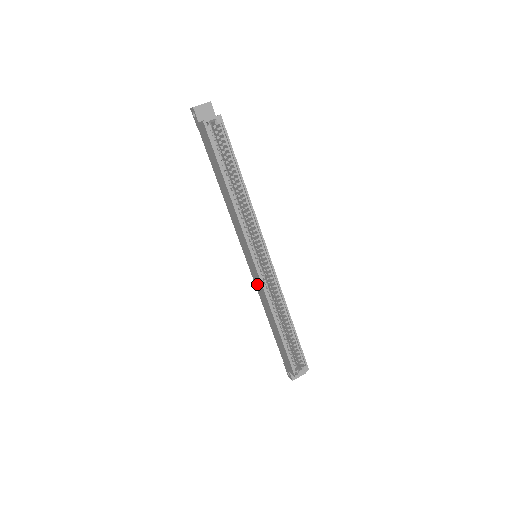
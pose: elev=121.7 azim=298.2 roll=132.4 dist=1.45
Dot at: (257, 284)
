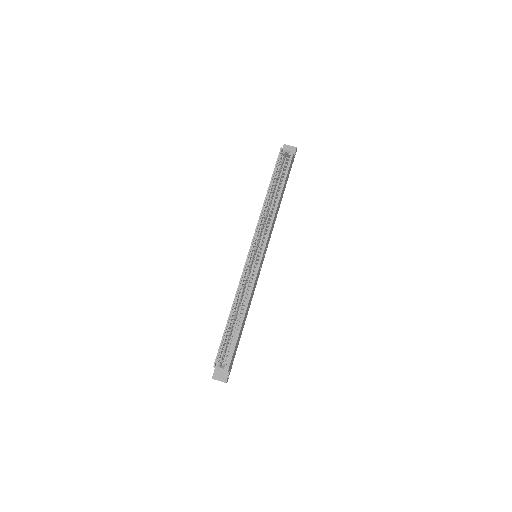
Dot at: occluded
